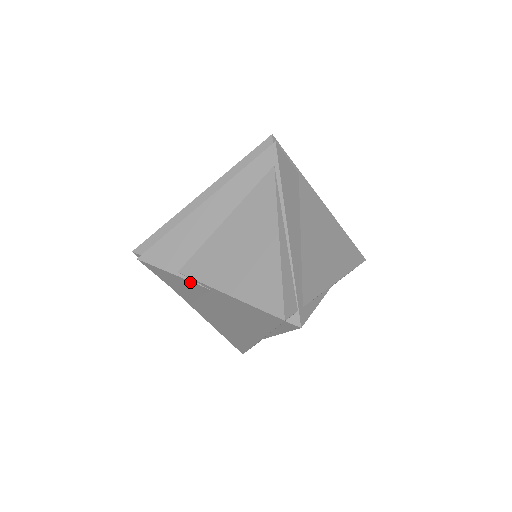
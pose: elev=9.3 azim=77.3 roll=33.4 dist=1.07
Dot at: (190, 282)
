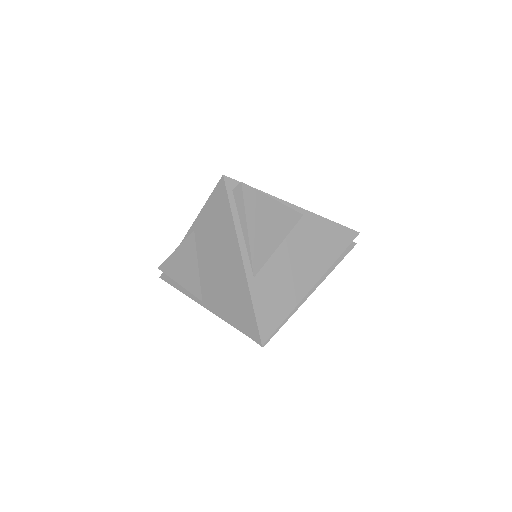
Dot at: (184, 243)
